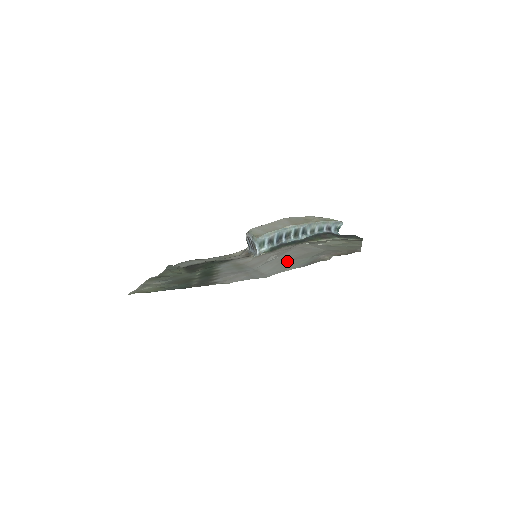
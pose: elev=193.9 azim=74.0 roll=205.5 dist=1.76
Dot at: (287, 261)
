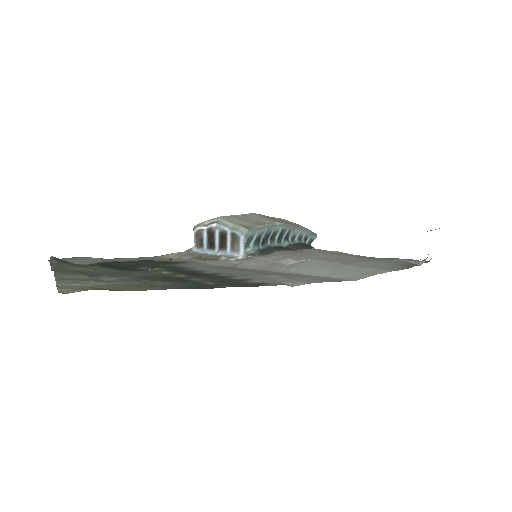
Dot at: (348, 263)
